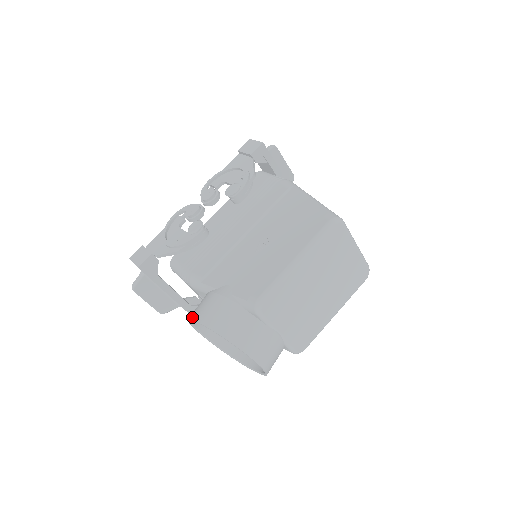
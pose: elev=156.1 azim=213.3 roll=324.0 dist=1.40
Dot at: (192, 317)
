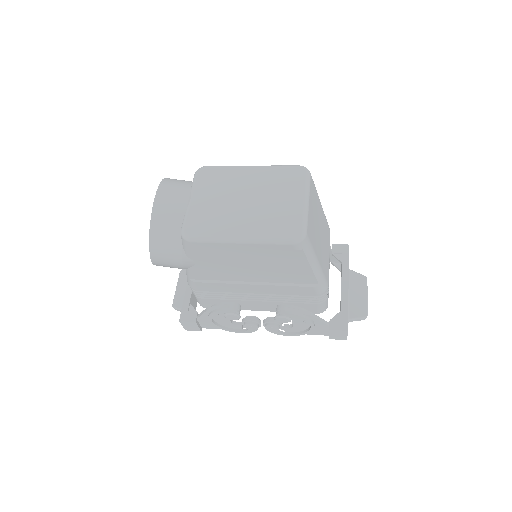
Dot at: occluded
